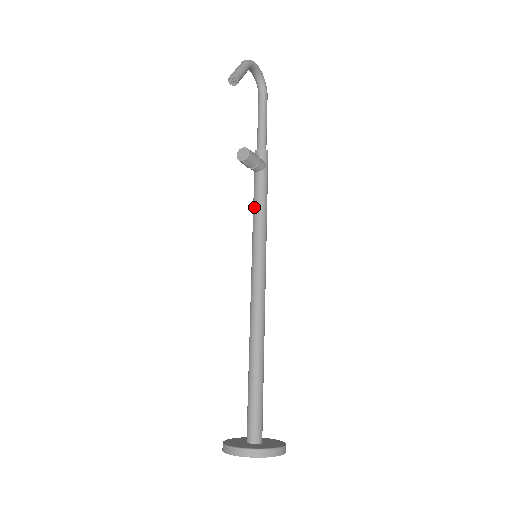
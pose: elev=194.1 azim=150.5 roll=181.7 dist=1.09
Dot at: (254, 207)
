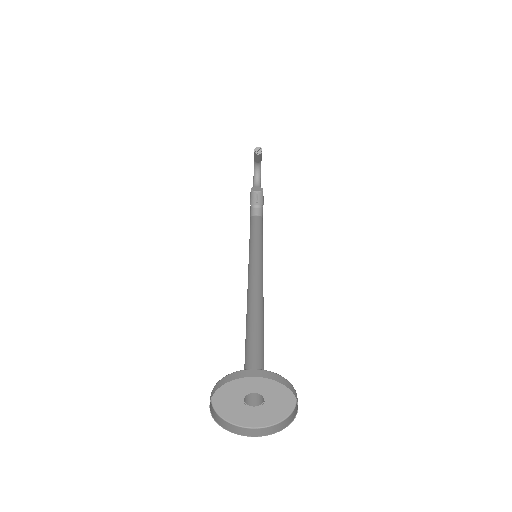
Dot at: (253, 231)
